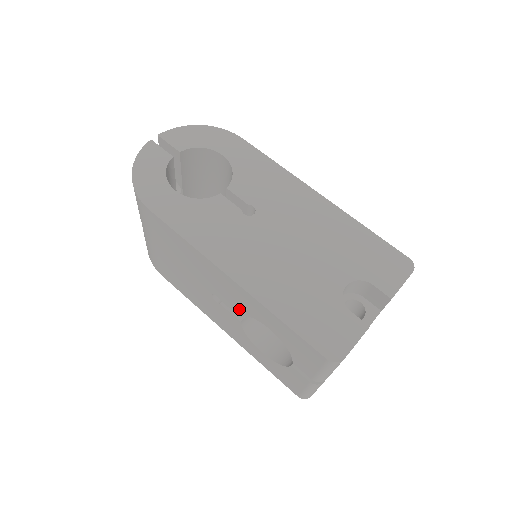
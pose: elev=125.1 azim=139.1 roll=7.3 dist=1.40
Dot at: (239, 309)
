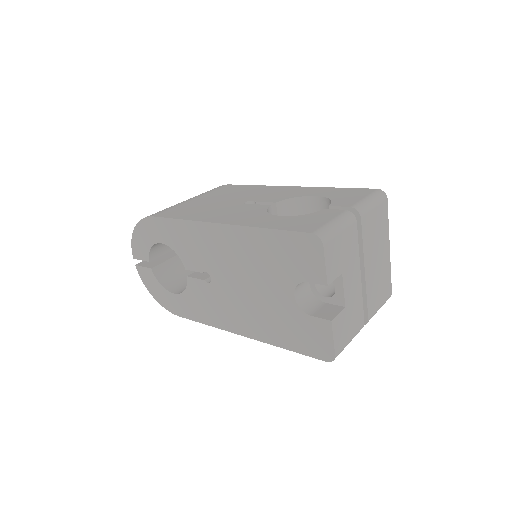
Dot at: occluded
